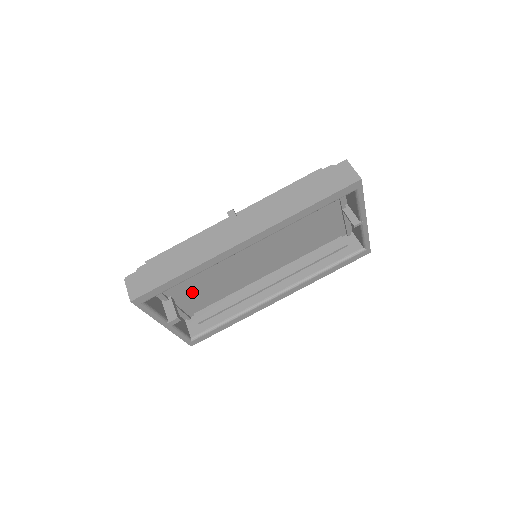
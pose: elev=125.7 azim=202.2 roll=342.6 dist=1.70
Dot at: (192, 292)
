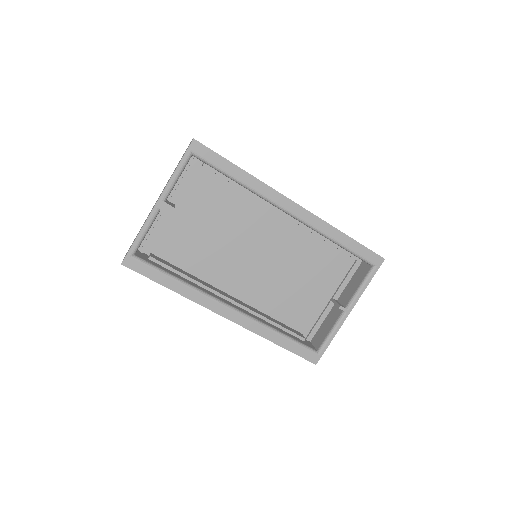
Dot at: (186, 226)
